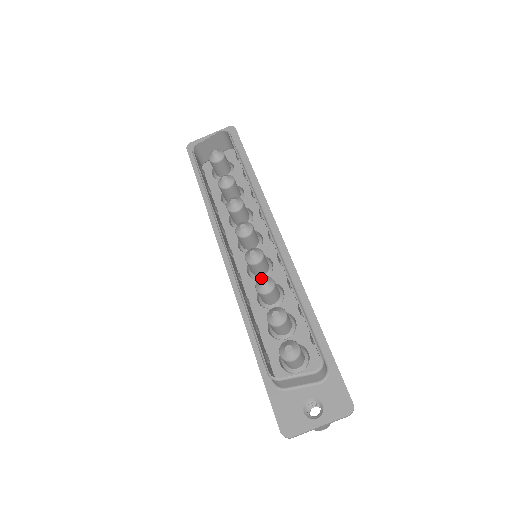
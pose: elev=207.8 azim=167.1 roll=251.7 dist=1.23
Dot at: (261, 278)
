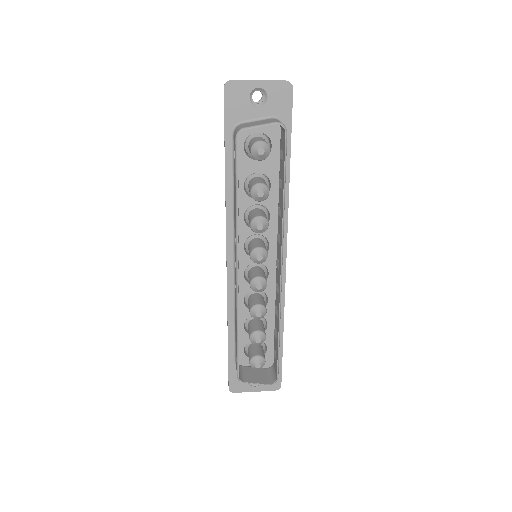
Dot at: (258, 308)
